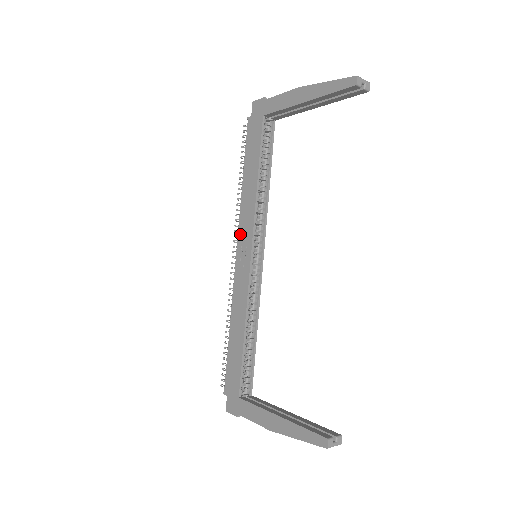
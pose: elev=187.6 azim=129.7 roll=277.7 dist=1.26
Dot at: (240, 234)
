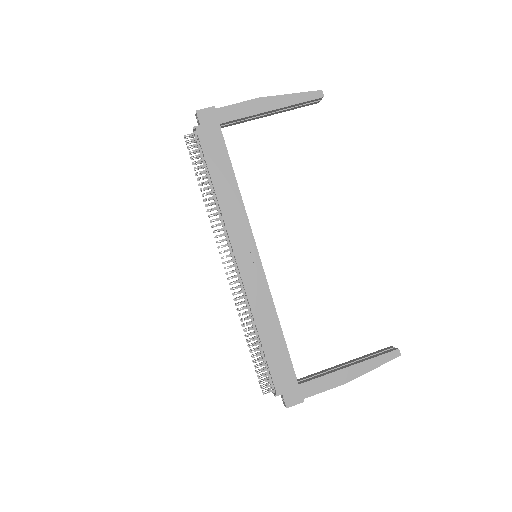
Dot at: (234, 241)
